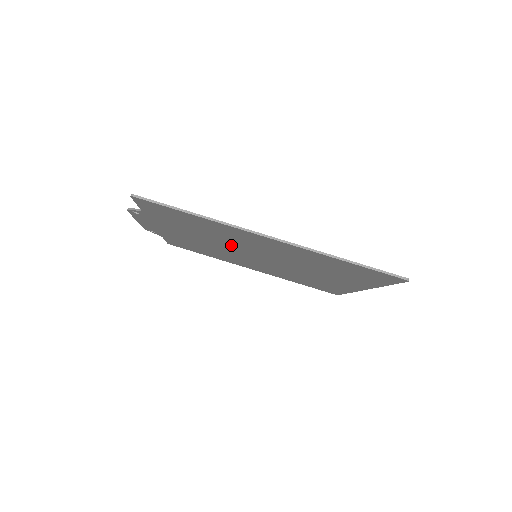
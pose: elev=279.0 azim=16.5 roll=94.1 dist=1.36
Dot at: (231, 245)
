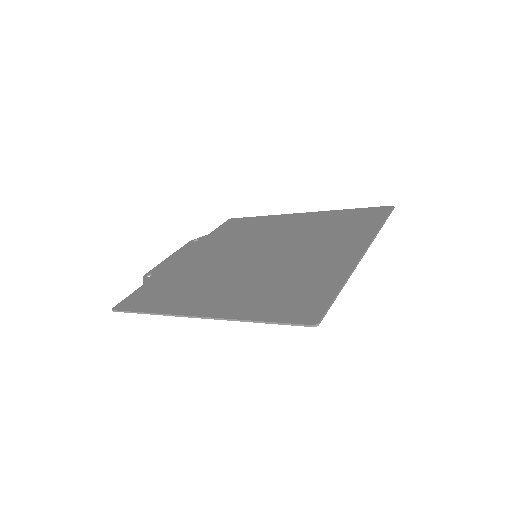
Dot at: (223, 268)
